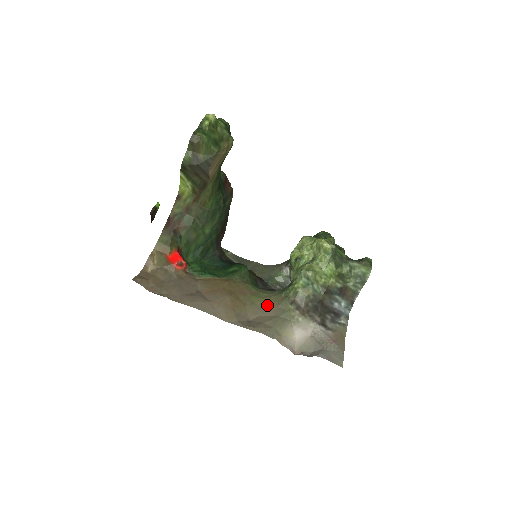
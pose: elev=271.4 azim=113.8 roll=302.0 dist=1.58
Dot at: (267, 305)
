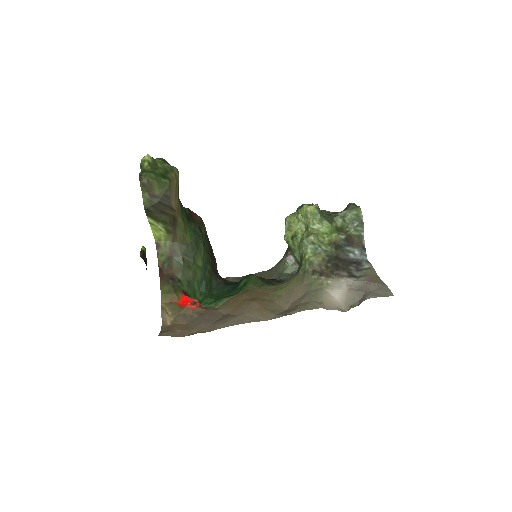
Dot at: (293, 290)
